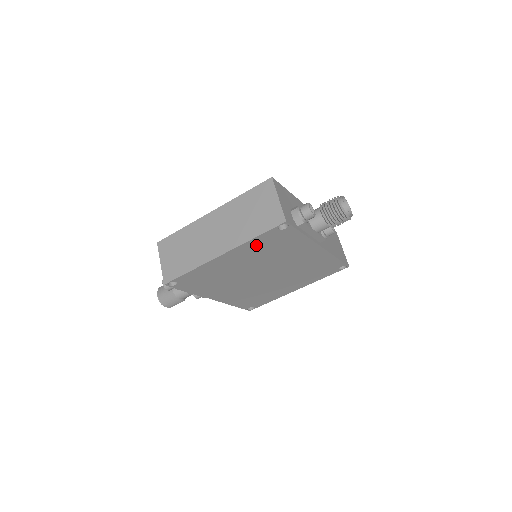
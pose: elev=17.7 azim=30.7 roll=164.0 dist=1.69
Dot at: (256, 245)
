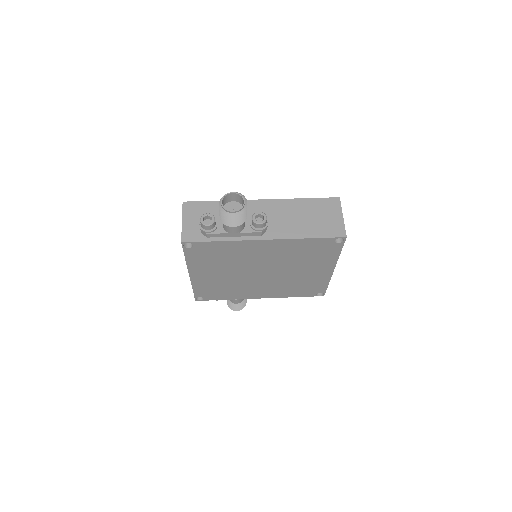
Dot at: (199, 261)
